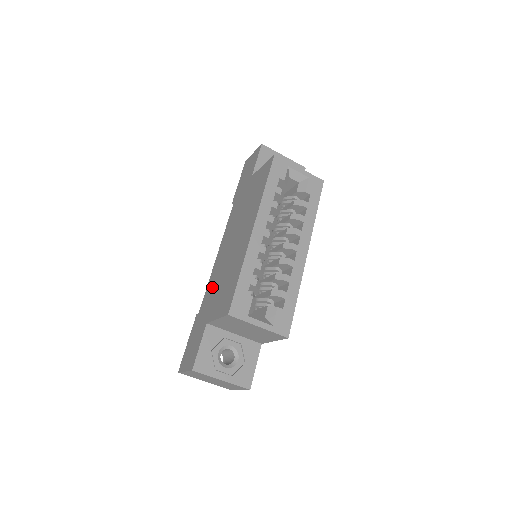
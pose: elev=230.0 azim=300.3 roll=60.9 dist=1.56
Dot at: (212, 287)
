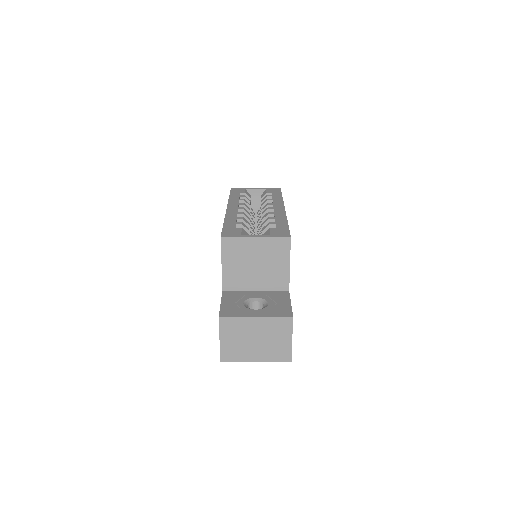
Dot at: occluded
